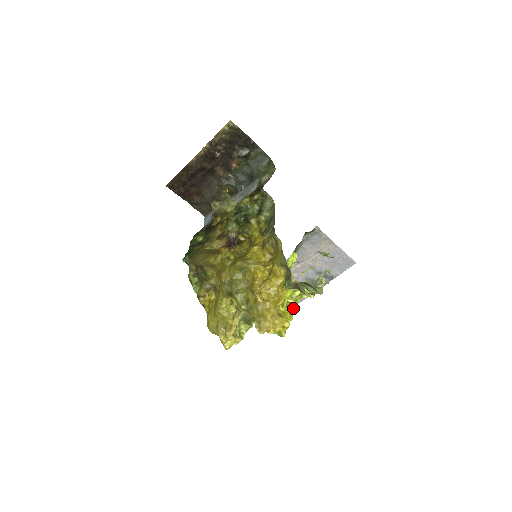
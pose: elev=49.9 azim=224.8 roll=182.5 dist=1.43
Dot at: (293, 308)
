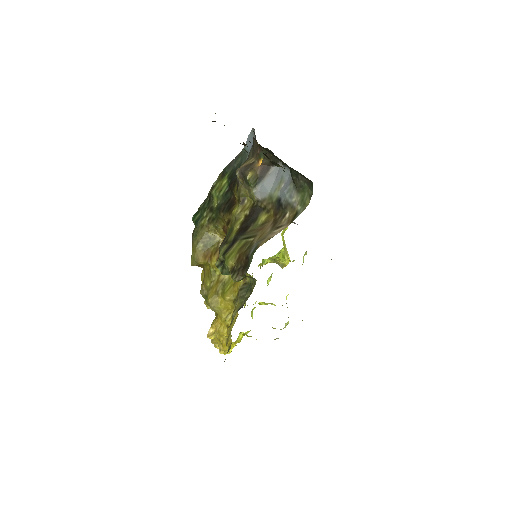
Dot at: occluded
